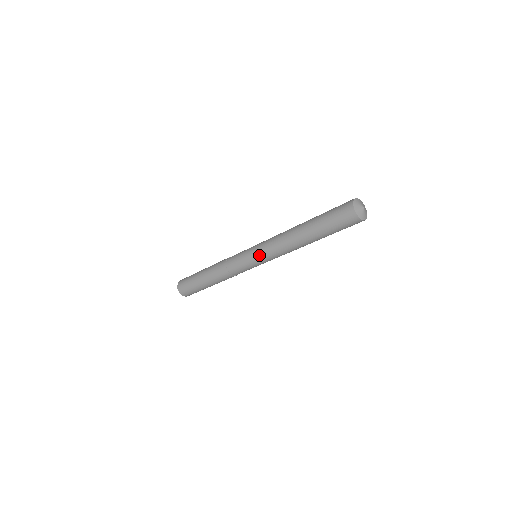
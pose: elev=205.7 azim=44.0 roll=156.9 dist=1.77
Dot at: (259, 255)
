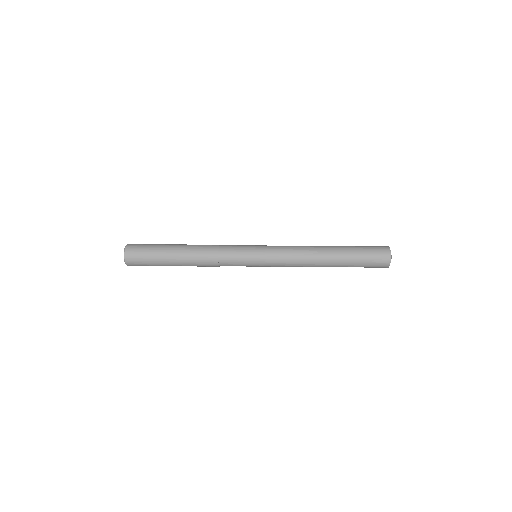
Dot at: (269, 257)
